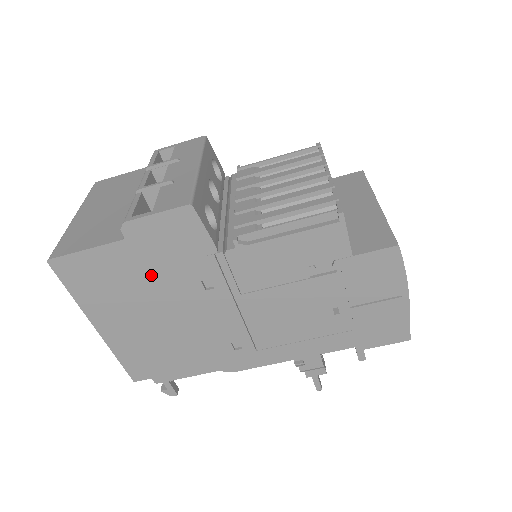
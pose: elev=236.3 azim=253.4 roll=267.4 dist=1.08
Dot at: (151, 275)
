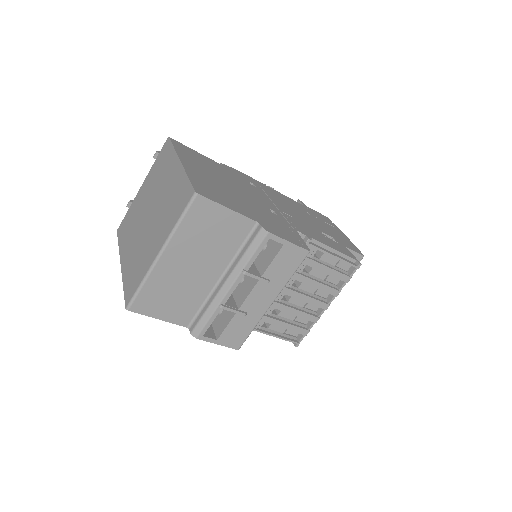
Dot at: occluded
